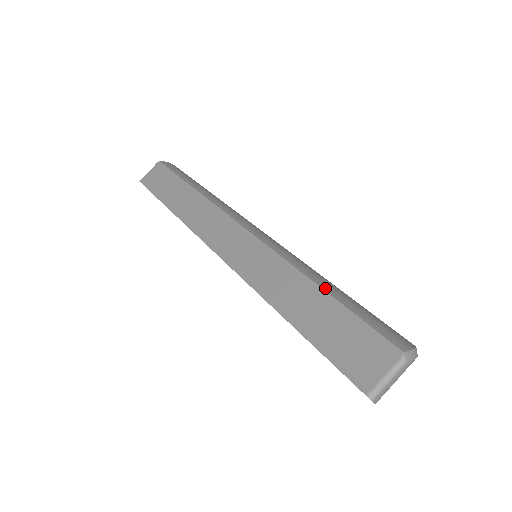
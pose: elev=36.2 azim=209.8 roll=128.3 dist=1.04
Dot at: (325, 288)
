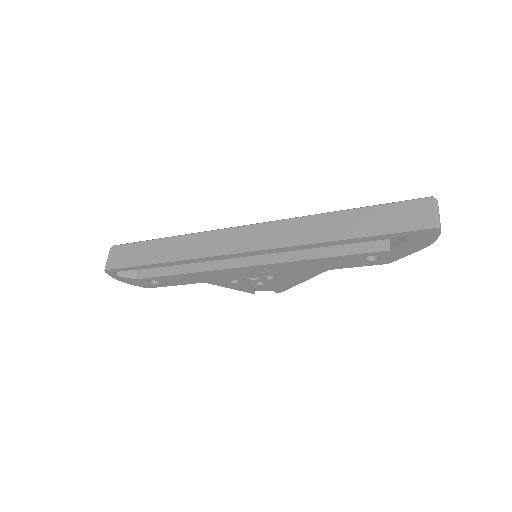
Dot at: (353, 208)
